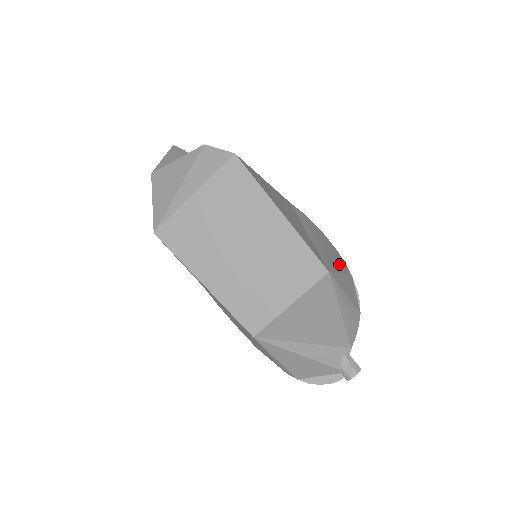
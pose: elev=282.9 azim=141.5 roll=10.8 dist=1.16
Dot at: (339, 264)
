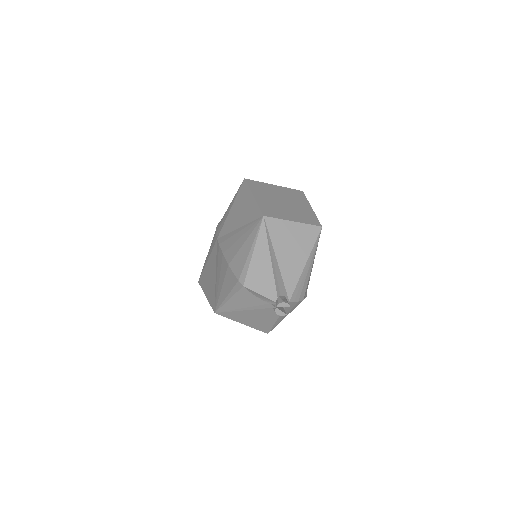
Dot at: occluded
